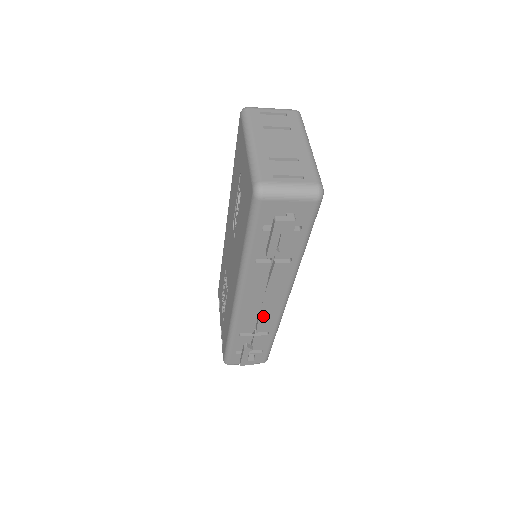
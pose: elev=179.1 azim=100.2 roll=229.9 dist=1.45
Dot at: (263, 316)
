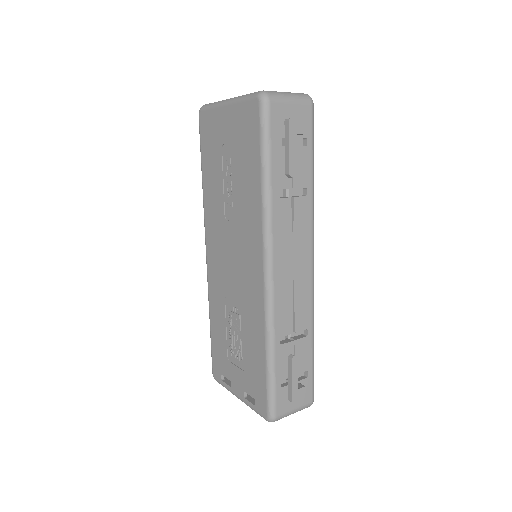
Dot at: (297, 297)
